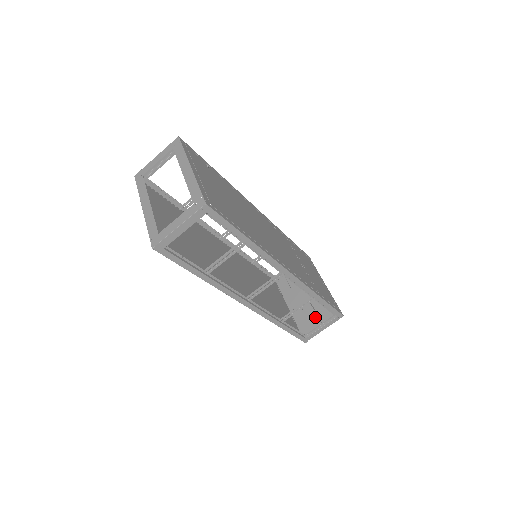
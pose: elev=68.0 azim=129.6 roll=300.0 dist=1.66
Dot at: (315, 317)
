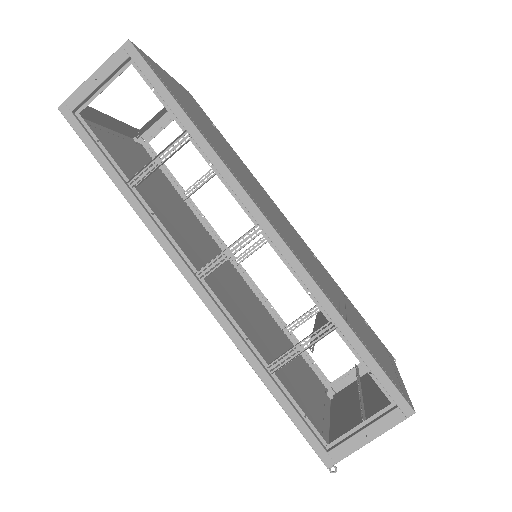
Dot at: occluded
